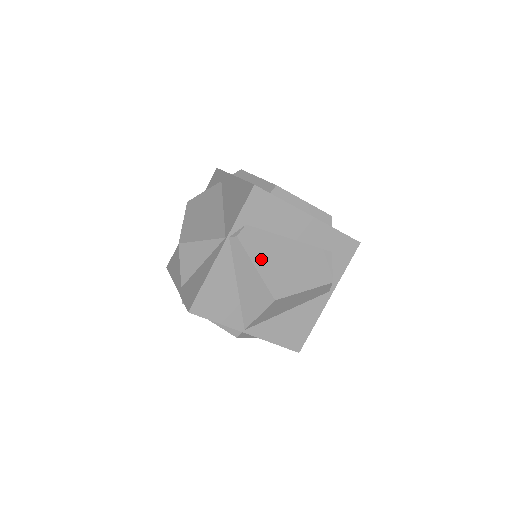
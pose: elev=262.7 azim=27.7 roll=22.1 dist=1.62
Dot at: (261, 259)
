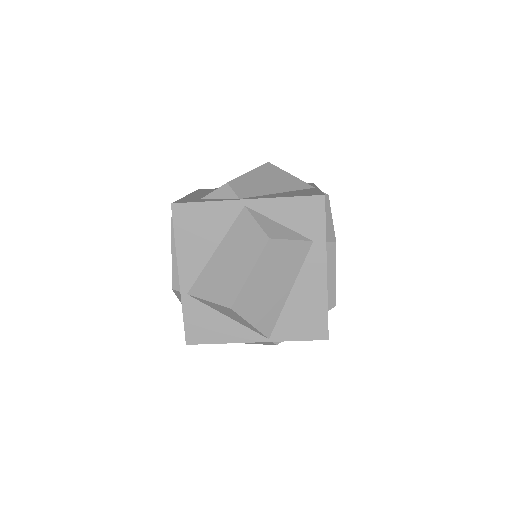
Dot at: occluded
